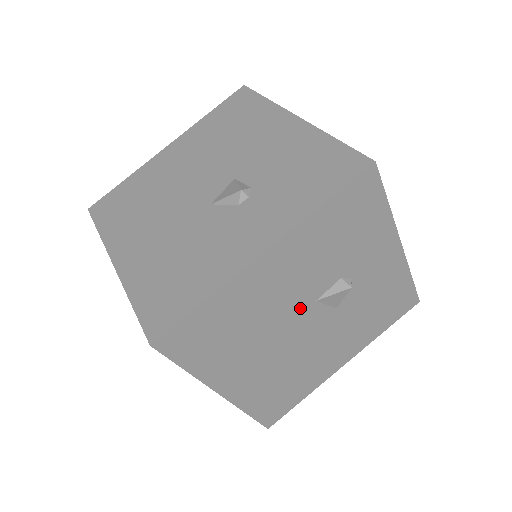
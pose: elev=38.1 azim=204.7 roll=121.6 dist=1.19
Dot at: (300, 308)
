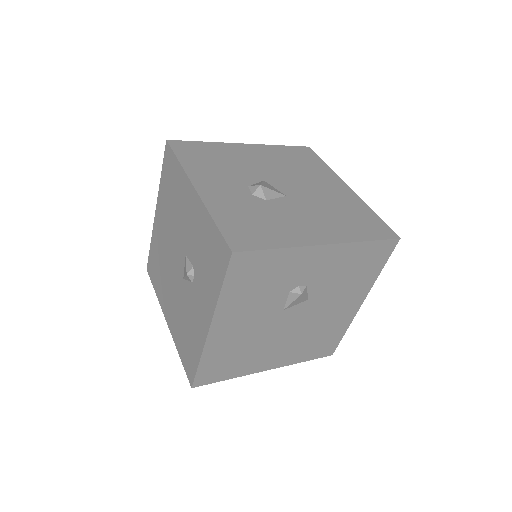
Dot at: (275, 320)
